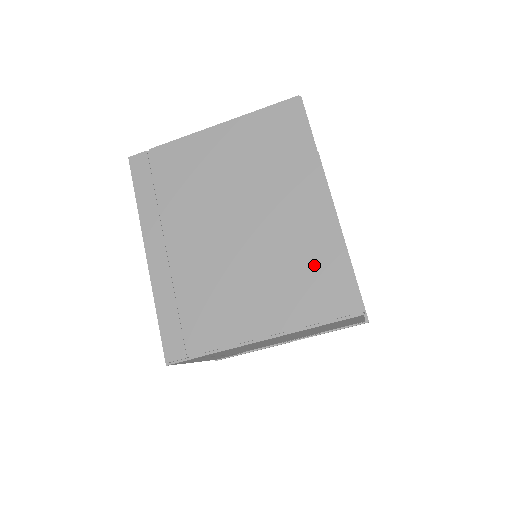
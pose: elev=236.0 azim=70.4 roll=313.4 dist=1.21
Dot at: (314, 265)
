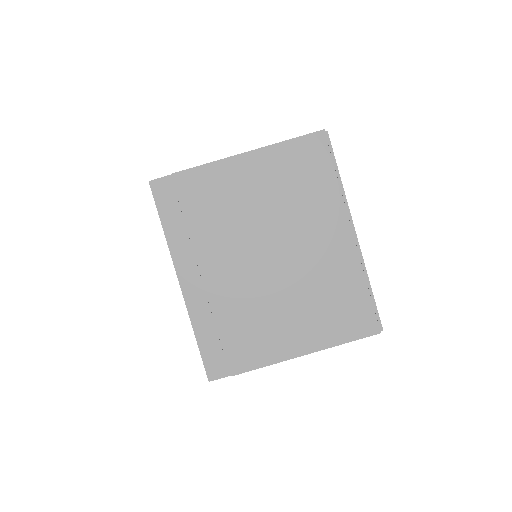
Dot at: (341, 293)
